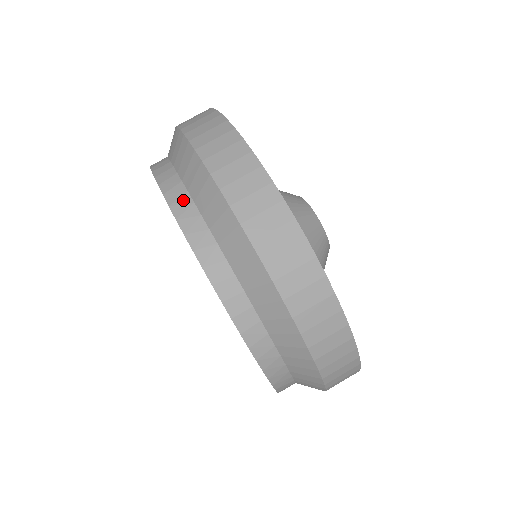
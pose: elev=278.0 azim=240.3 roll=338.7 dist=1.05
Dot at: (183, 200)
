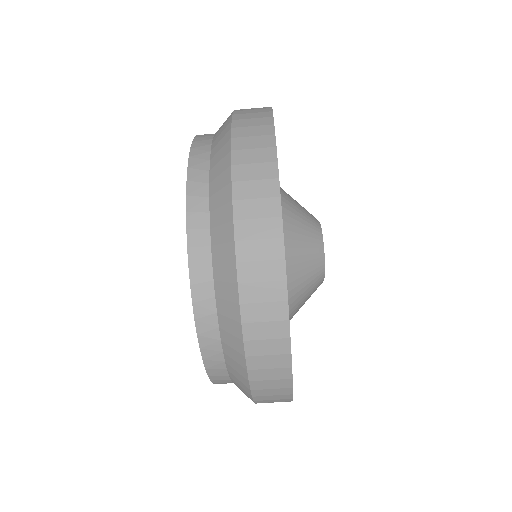
Dot at: (204, 148)
